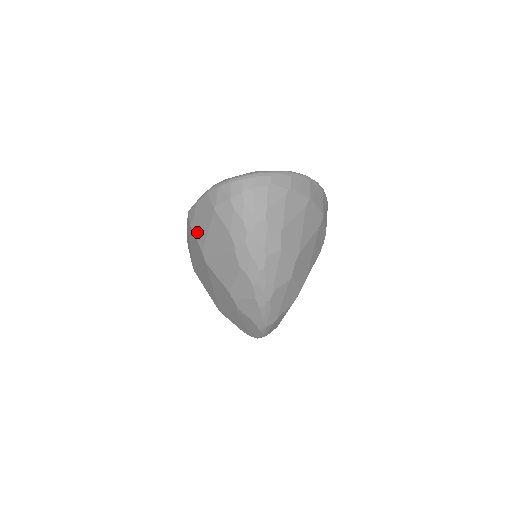
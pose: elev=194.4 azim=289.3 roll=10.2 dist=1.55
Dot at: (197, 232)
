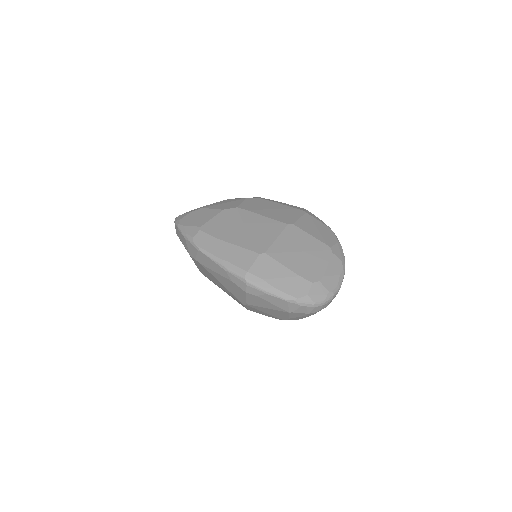
Dot at: (252, 300)
